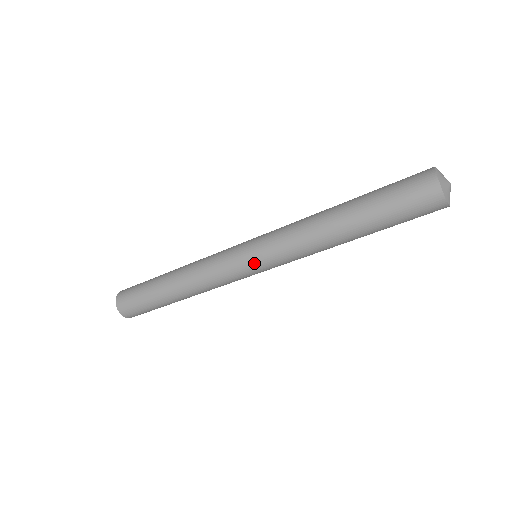
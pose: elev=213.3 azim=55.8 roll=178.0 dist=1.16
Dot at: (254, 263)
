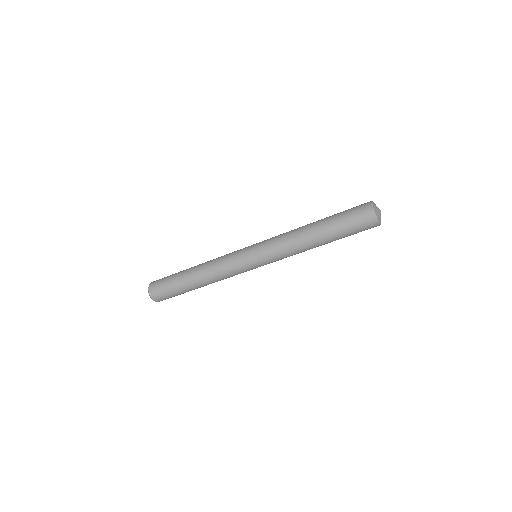
Dot at: occluded
